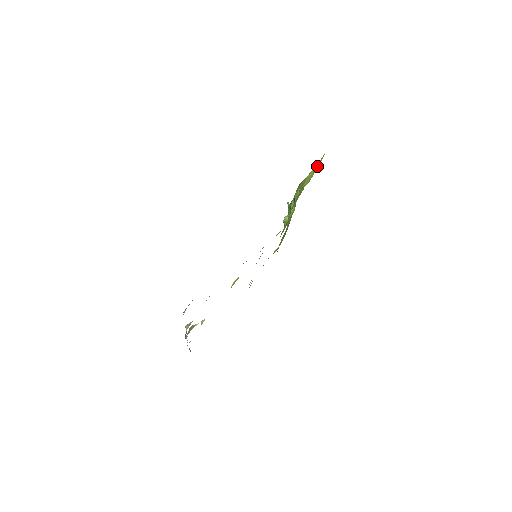
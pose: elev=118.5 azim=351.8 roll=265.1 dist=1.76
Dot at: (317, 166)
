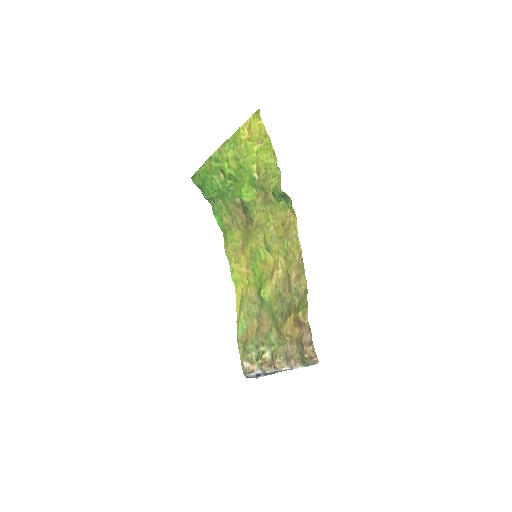
Dot at: (260, 135)
